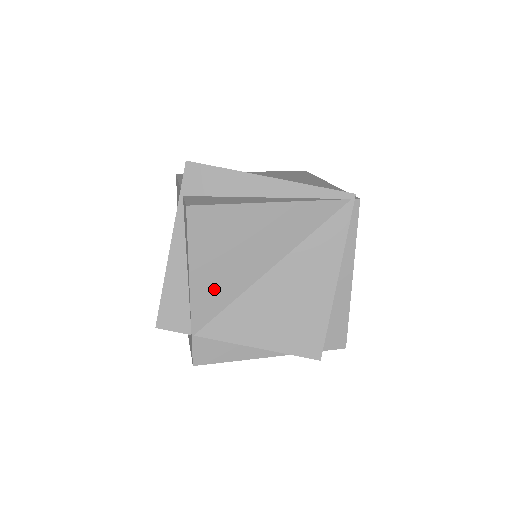
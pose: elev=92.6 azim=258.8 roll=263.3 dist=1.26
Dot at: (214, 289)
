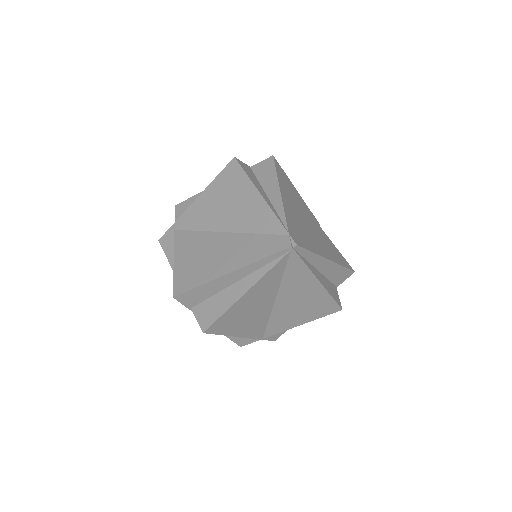
Dot at: (254, 327)
